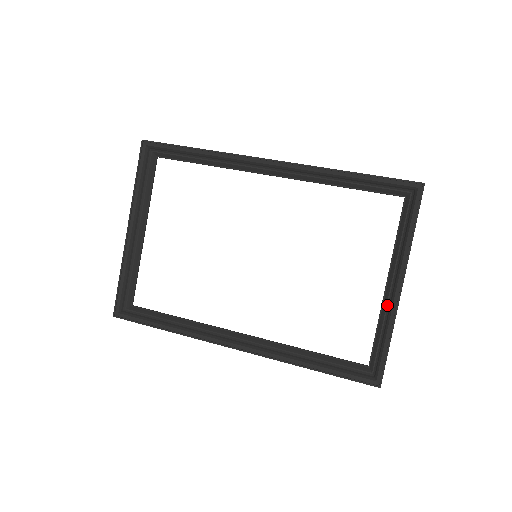
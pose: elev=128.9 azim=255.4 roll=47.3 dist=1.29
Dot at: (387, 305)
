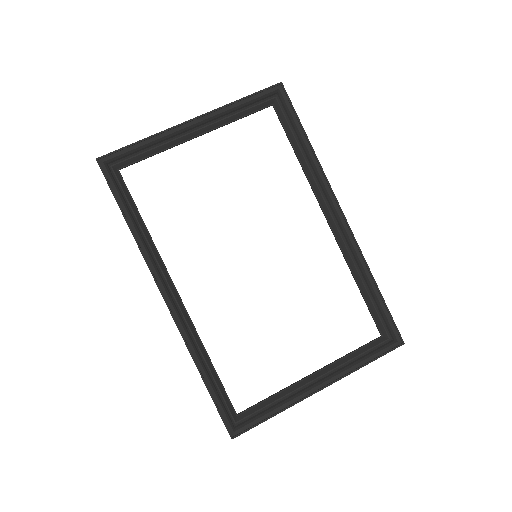
Dot at: (297, 389)
